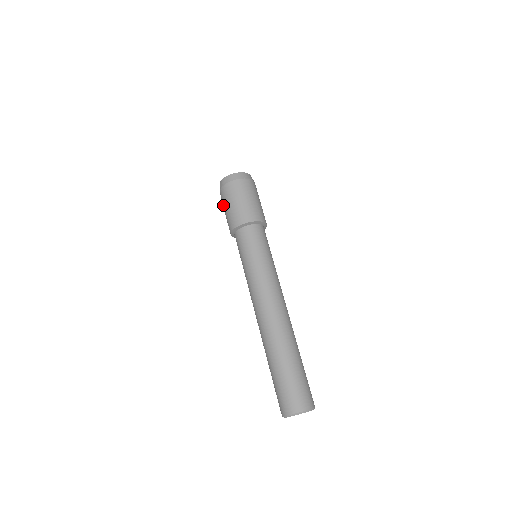
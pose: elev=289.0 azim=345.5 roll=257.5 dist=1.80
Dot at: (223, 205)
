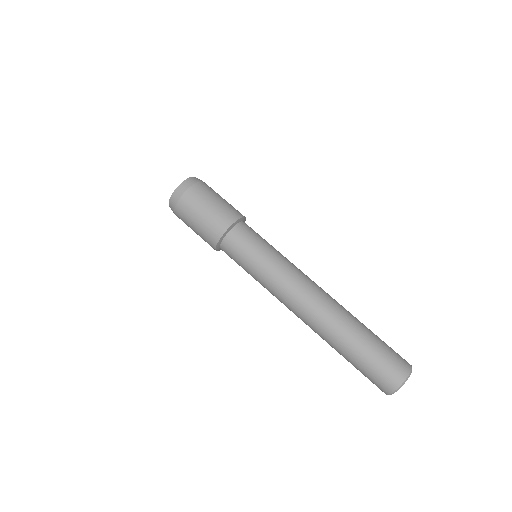
Dot at: (189, 219)
